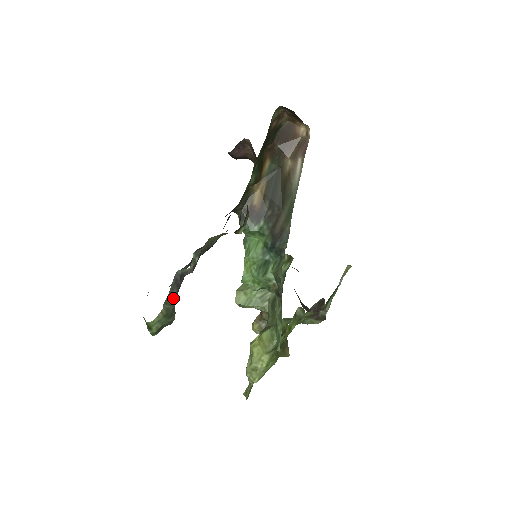
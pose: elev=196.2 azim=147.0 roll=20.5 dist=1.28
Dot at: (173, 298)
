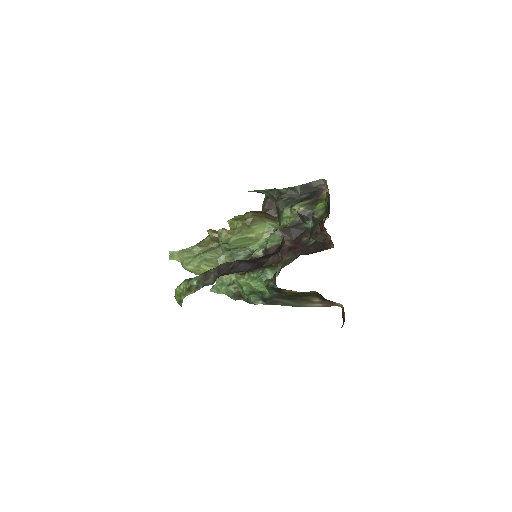
Dot at: occluded
